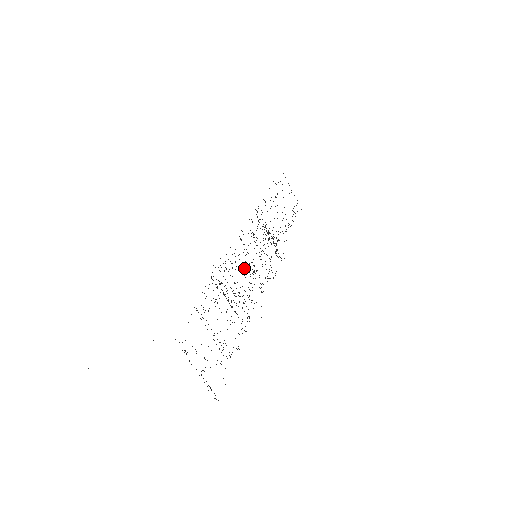
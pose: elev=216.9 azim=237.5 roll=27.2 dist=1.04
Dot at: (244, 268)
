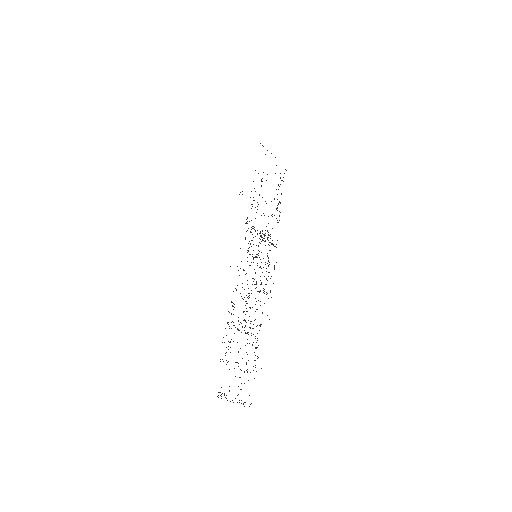
Dot at: occluded
